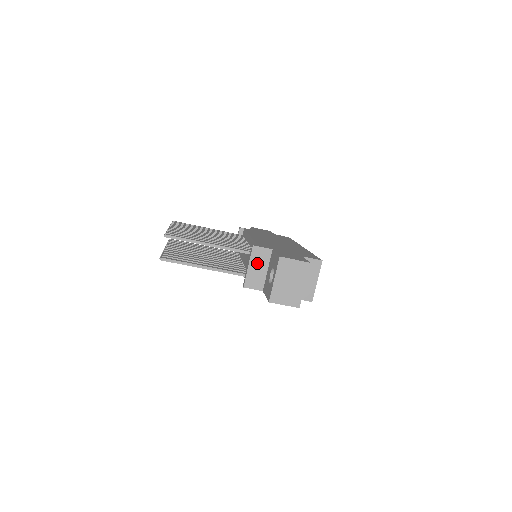
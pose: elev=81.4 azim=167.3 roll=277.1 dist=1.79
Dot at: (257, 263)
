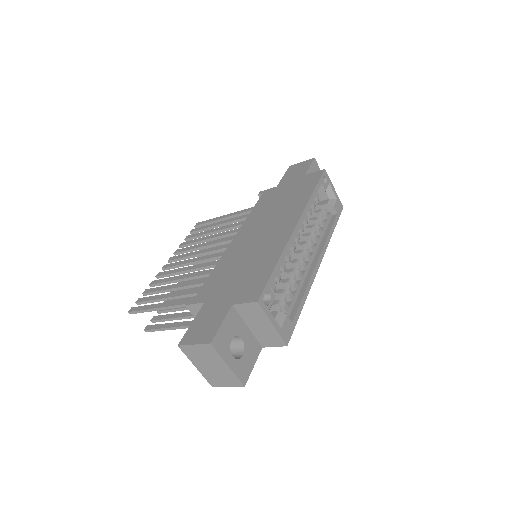
Dot at: occluded
